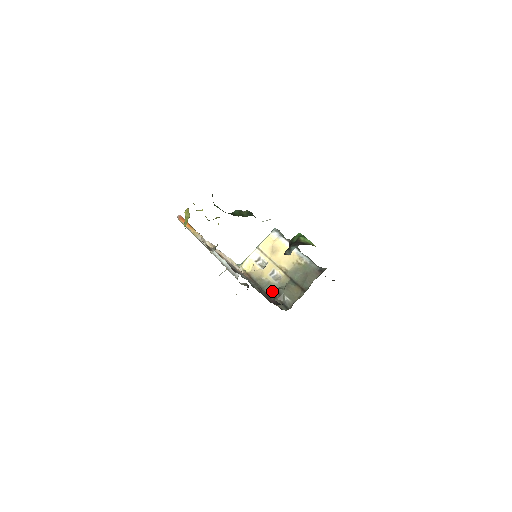
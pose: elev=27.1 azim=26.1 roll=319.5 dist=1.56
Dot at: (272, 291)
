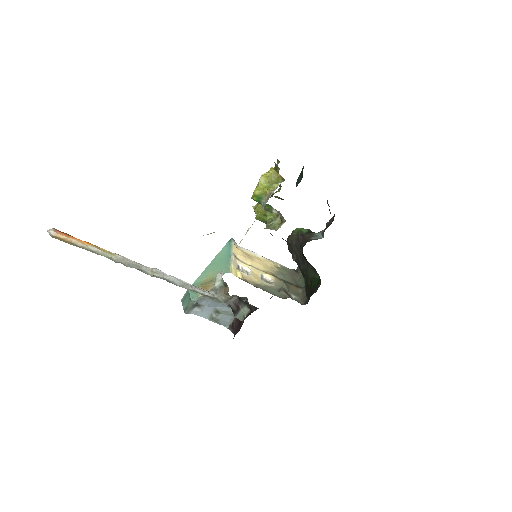
Dot at: (277, 292)
